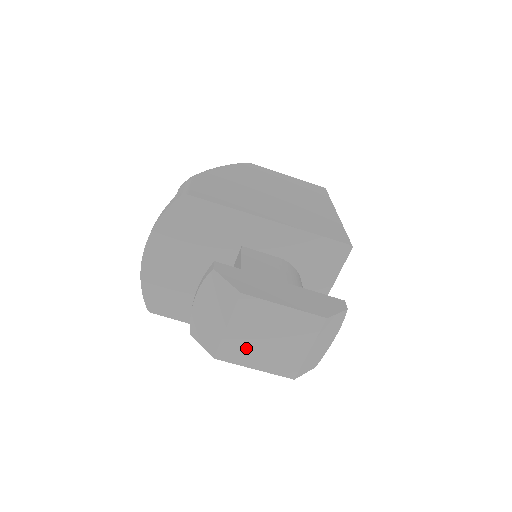
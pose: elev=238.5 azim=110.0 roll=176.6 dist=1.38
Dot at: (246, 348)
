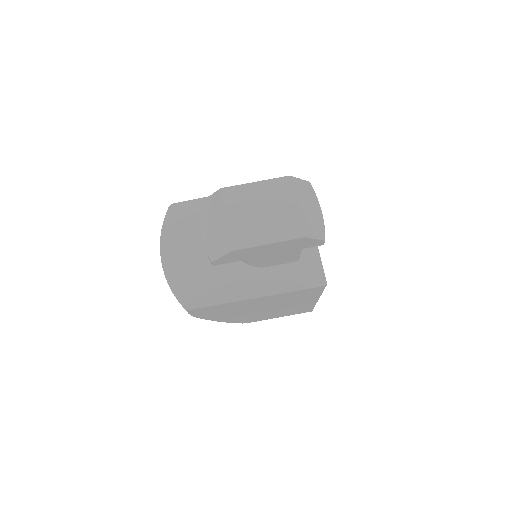
Dot at: (251, 229)
